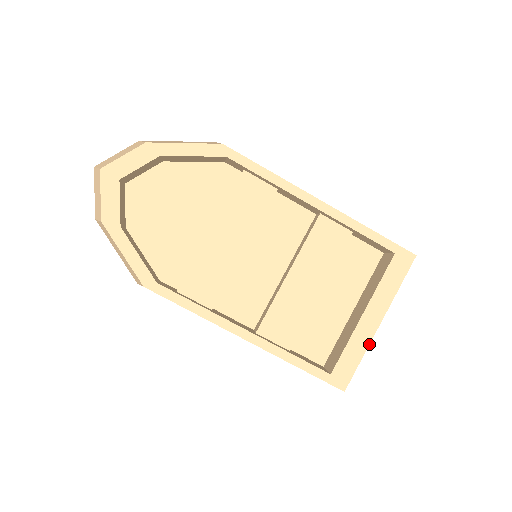
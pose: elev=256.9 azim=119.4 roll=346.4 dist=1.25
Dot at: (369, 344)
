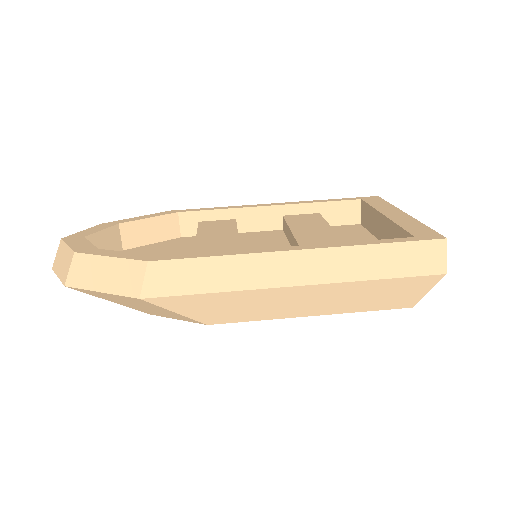
Dot at: (417, 220)
